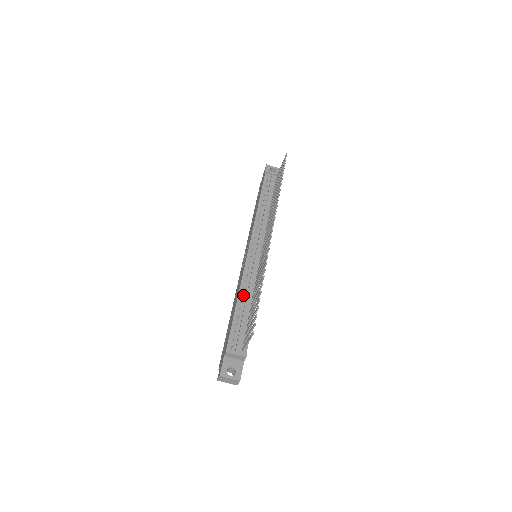
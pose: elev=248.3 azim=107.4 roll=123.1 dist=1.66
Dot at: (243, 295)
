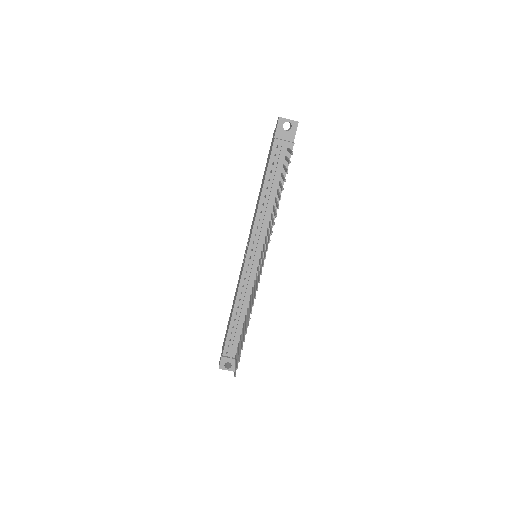
Dot at: (238, 307)
